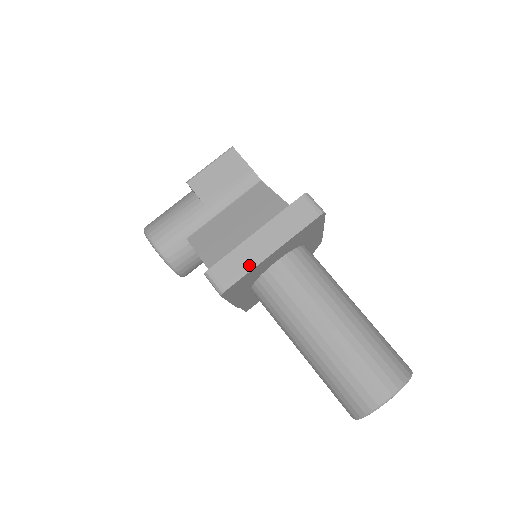
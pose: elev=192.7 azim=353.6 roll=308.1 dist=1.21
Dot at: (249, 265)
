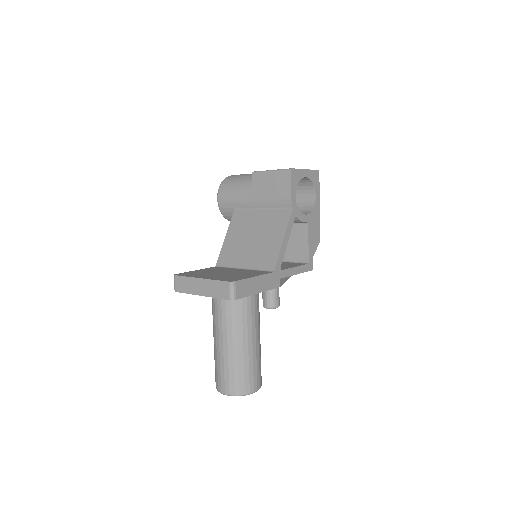
Dot at: (189, 291)
